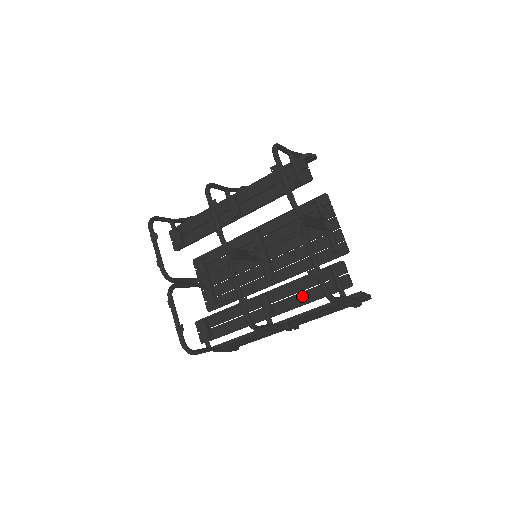
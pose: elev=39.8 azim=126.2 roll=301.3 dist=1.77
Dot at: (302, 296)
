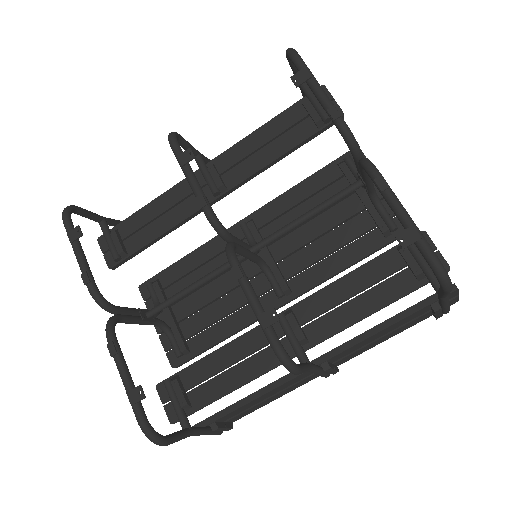
Dot at: (359, 303)
